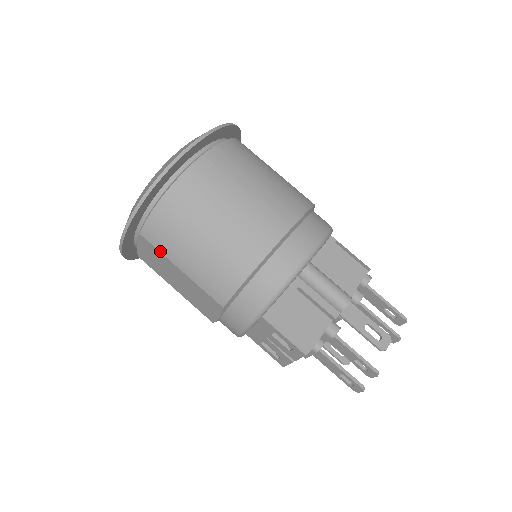
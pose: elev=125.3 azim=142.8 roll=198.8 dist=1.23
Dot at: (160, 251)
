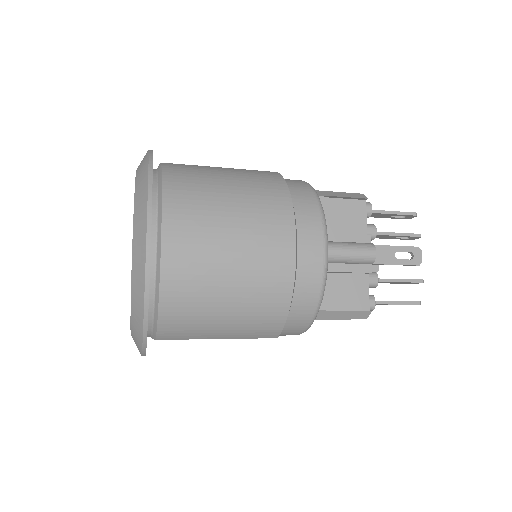
Dot at: (187, 339)
